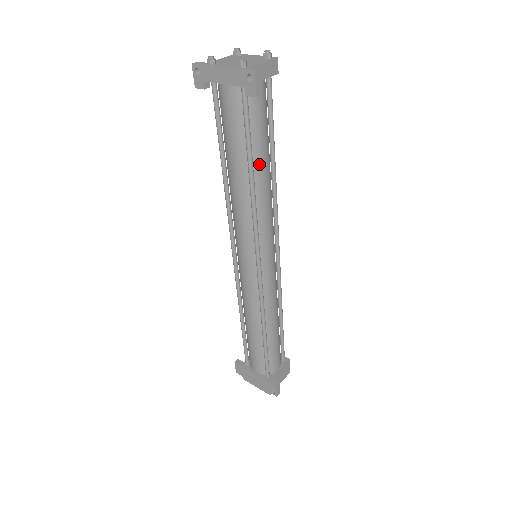
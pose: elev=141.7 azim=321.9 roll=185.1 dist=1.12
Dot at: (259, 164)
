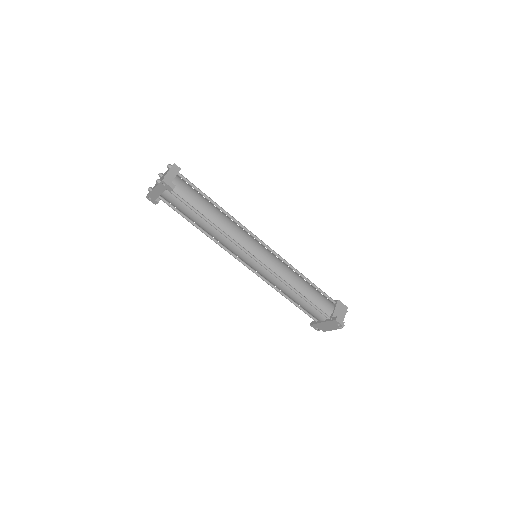
Dot at: (207, 213)
